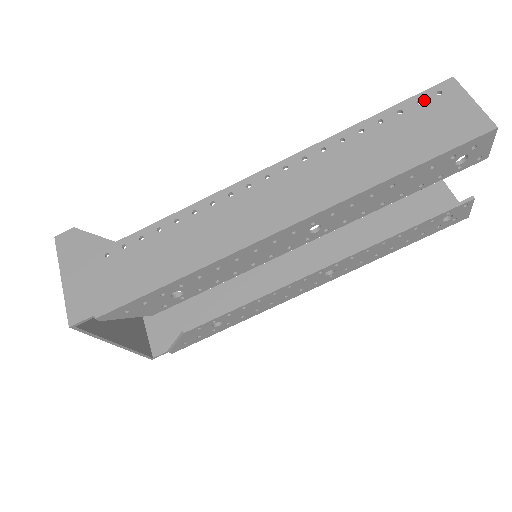
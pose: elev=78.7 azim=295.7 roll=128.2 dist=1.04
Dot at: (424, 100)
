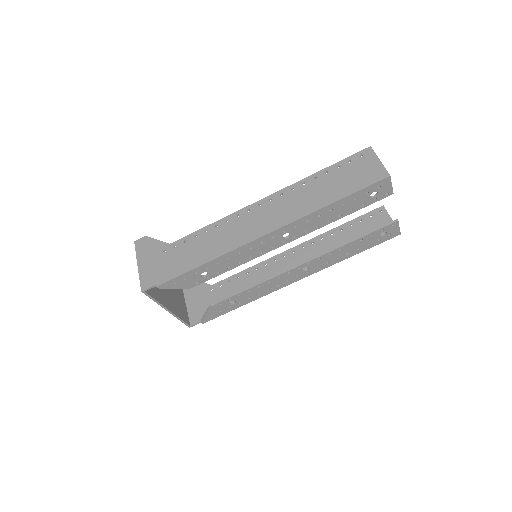
Dot at: (352, 160)
